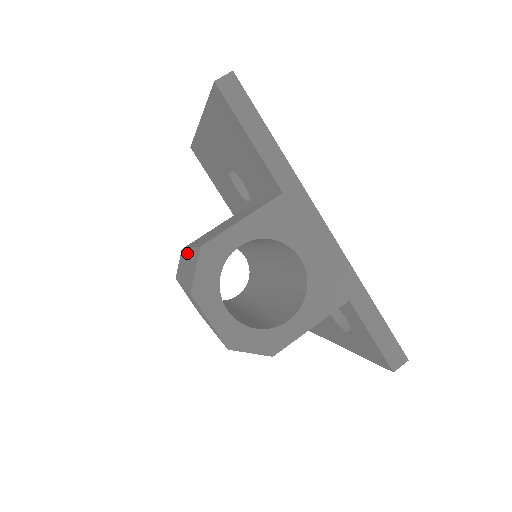
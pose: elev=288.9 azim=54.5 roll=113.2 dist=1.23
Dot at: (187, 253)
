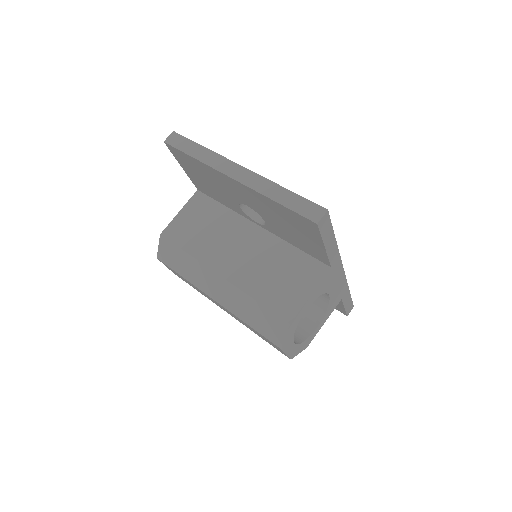
Dot at: (216, 277)
